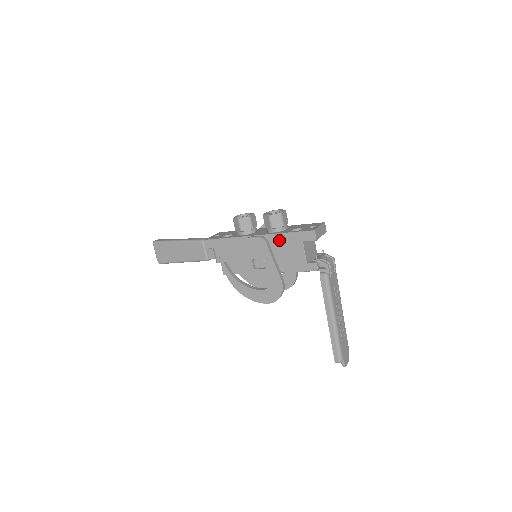
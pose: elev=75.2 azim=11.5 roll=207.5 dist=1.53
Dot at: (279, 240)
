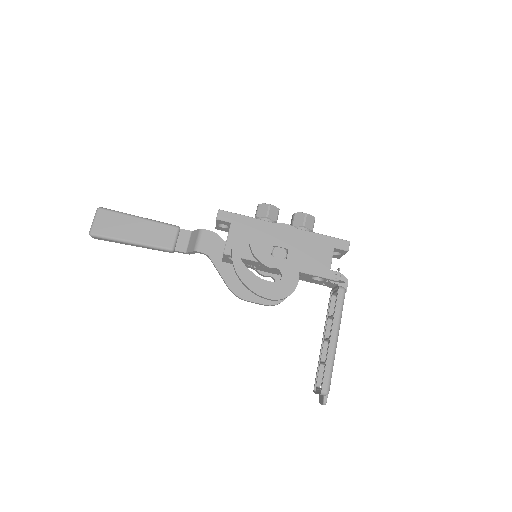
Dot at: (310, 238)
